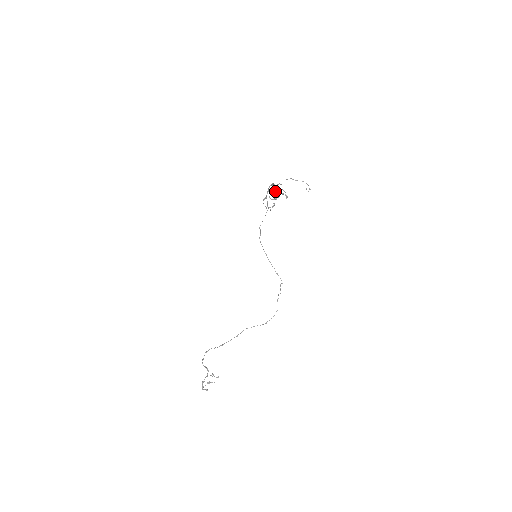
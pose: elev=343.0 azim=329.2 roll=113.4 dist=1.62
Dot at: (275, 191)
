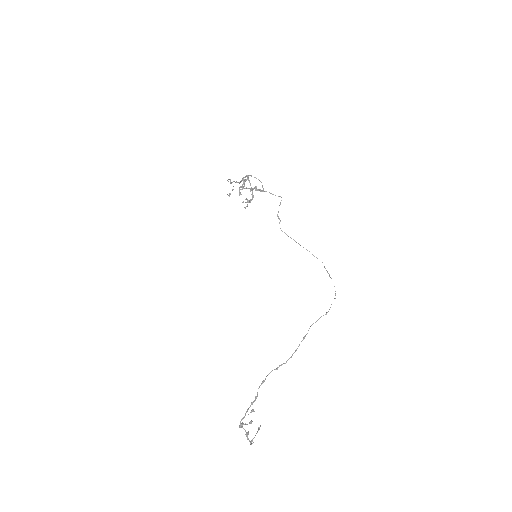
Dot at: (241, 187)
